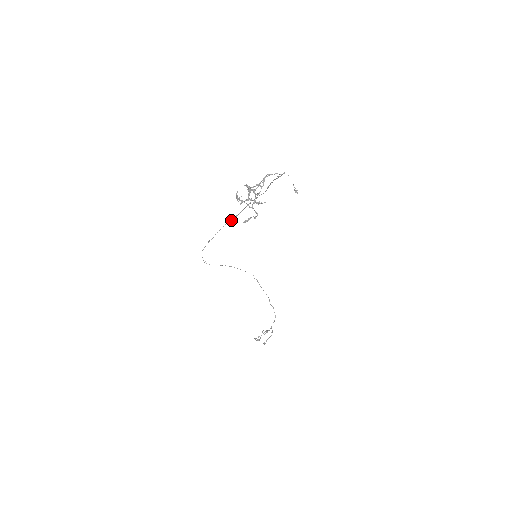
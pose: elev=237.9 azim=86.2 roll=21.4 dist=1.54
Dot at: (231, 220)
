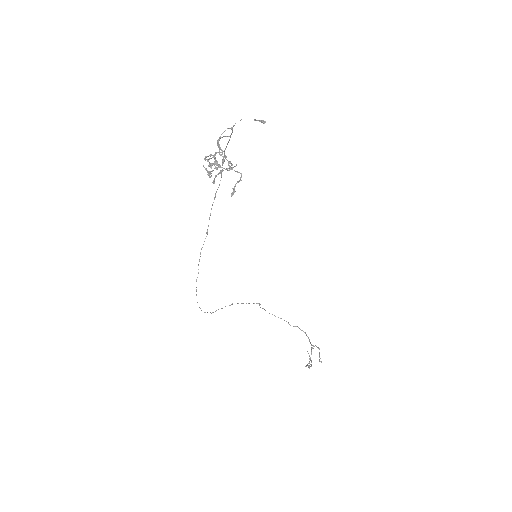
Dot at: occluded
